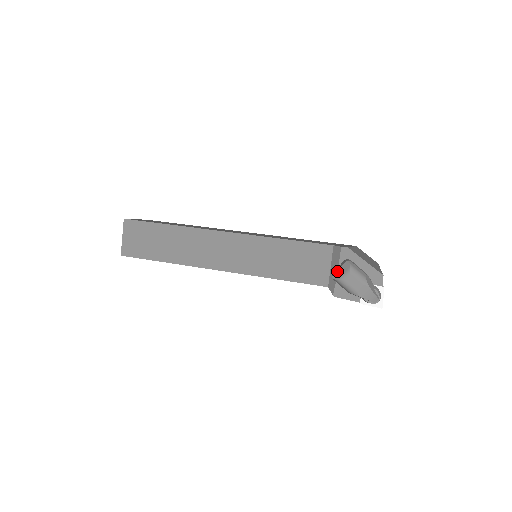
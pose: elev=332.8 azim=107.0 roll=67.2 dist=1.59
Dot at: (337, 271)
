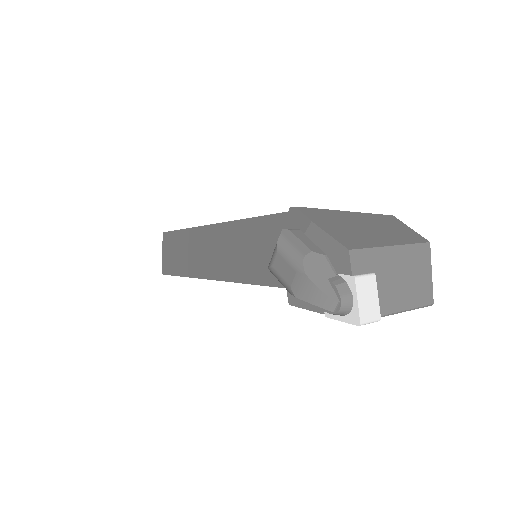
Dot at: occluded
